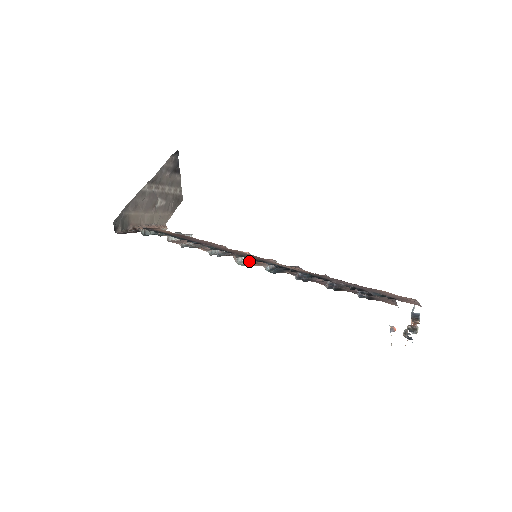
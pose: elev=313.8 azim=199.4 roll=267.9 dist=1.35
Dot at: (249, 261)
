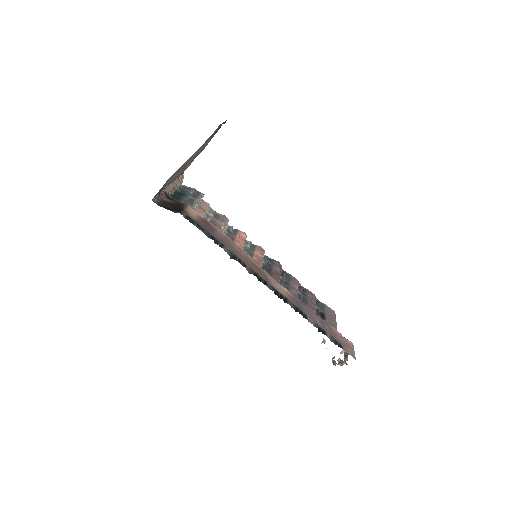
Dot at: (246, 250)
